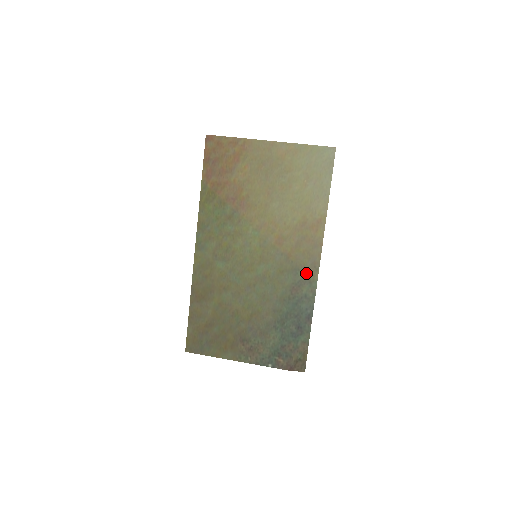
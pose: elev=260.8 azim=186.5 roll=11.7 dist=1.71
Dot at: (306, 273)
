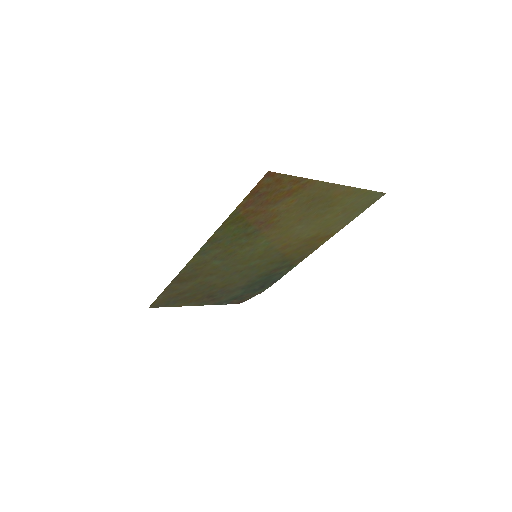
Dot at: (291, 262)
